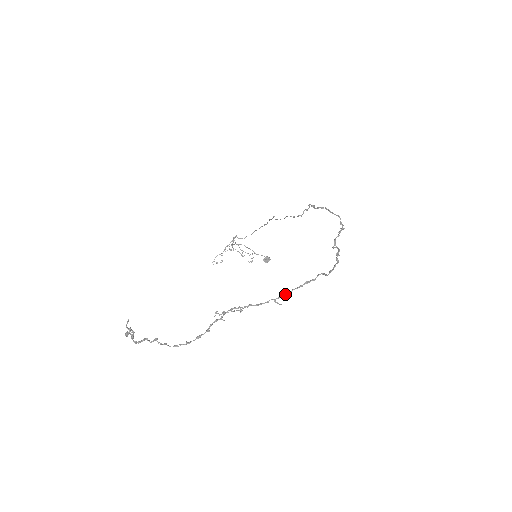
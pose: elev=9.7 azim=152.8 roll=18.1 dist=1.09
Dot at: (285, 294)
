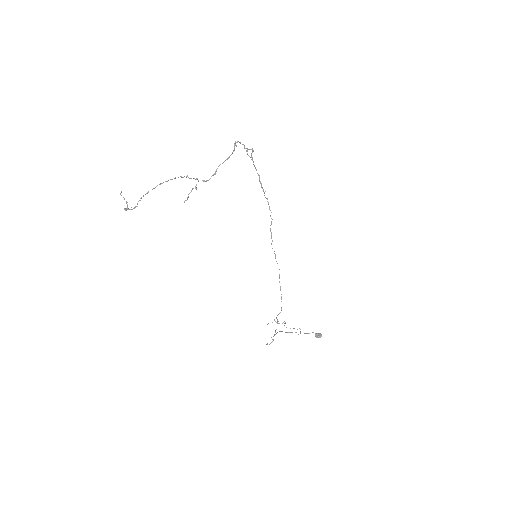
Dot at: (217, 168)
